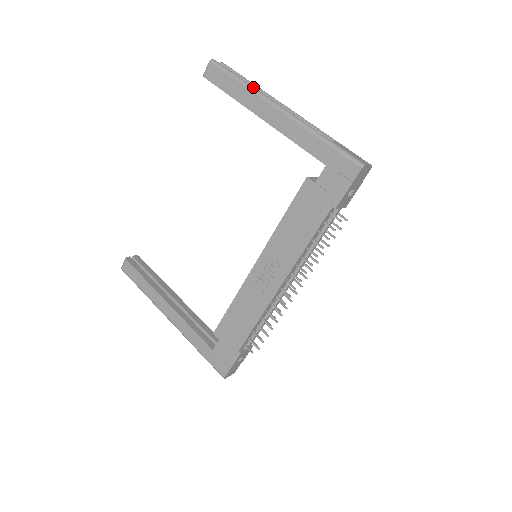
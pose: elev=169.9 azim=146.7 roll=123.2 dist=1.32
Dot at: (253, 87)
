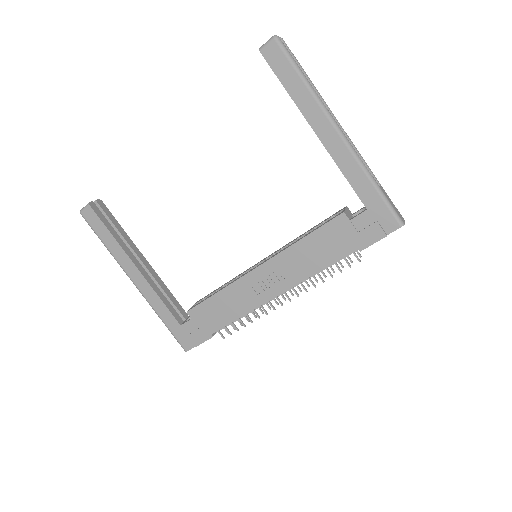
Dot at: (317, 94)
